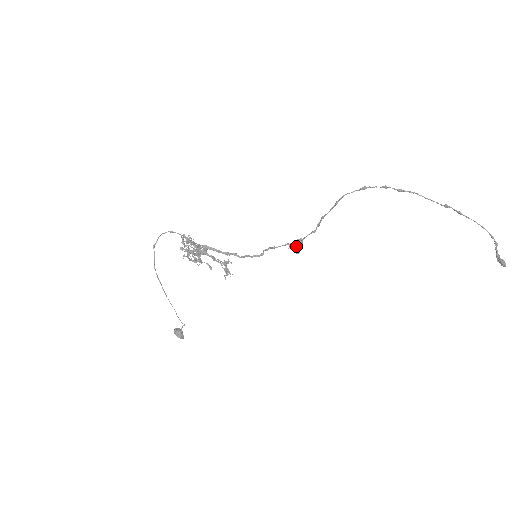
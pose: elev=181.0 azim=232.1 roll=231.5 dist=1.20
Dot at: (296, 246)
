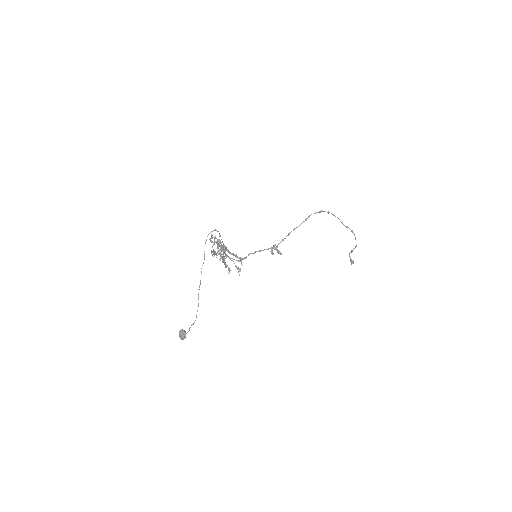
Dot at: (277, 249)
